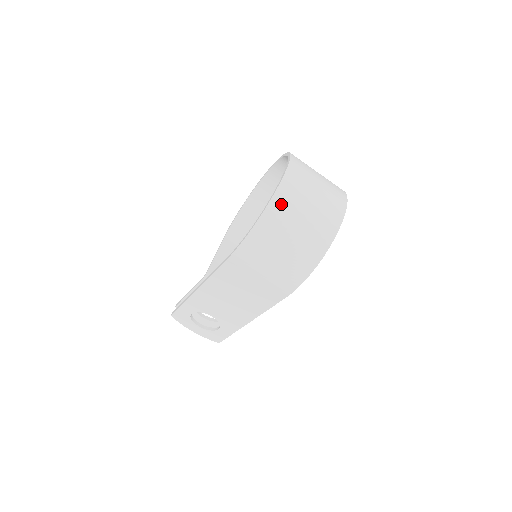
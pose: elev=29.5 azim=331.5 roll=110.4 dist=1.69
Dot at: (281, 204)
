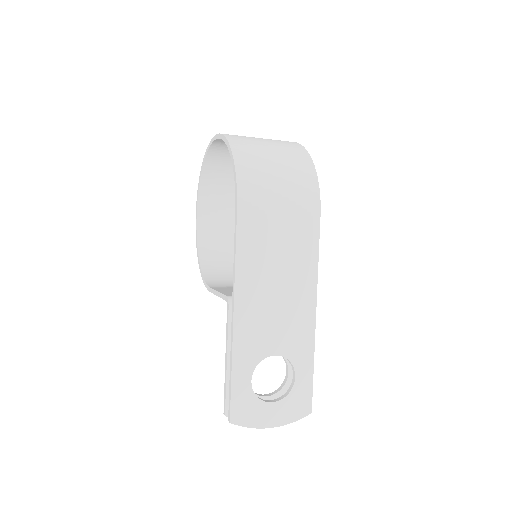
Dot at: (237, 138)
